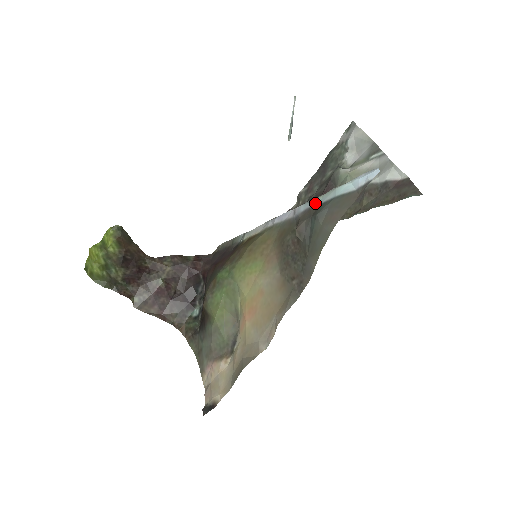
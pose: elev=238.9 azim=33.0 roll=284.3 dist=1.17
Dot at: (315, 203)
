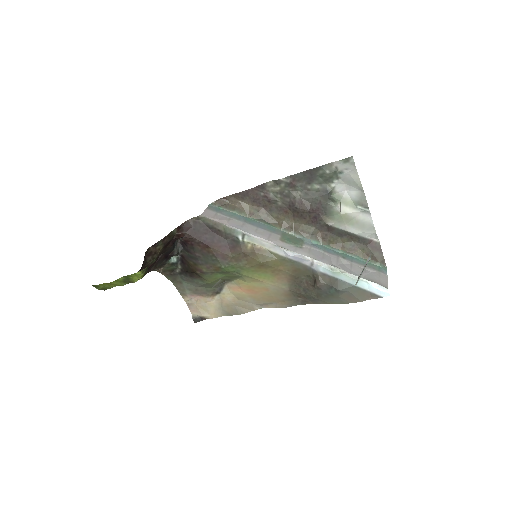
Dot at: (335, 276)
